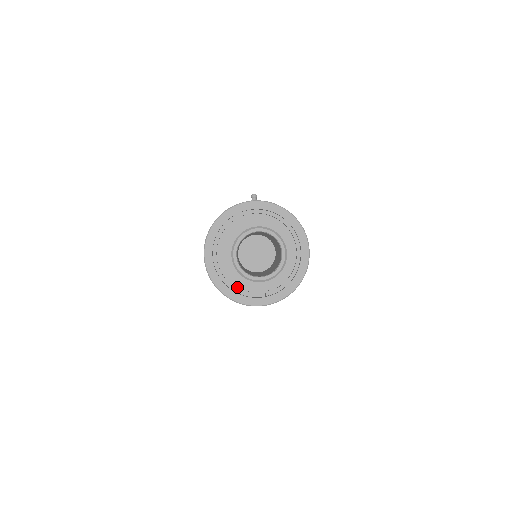
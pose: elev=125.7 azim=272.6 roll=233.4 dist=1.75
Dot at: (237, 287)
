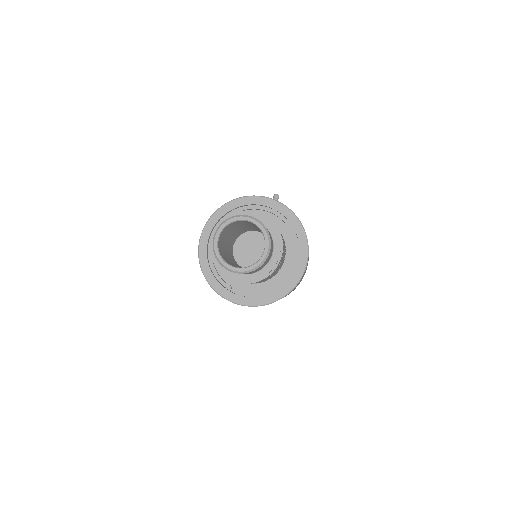
Dot at: (221, 276)
